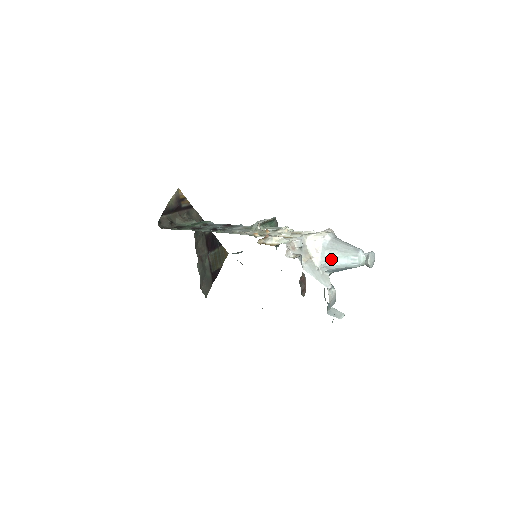
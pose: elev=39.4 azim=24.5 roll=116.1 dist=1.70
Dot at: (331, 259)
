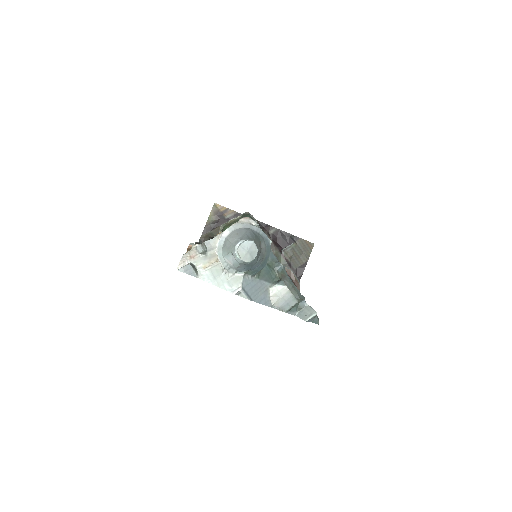
Dot at: (227, 258)
